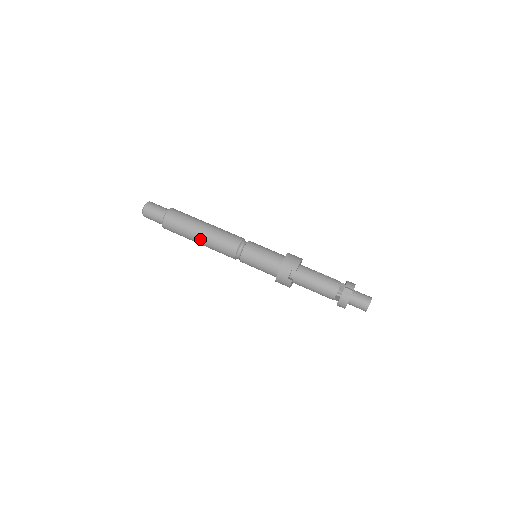
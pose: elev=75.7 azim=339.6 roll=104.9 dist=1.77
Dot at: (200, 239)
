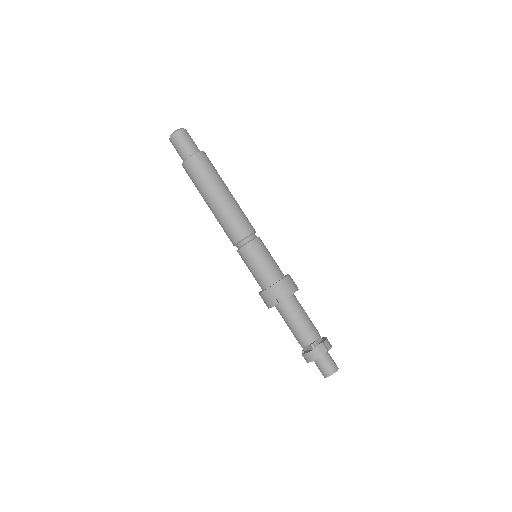
Dot at: (214, 202)
